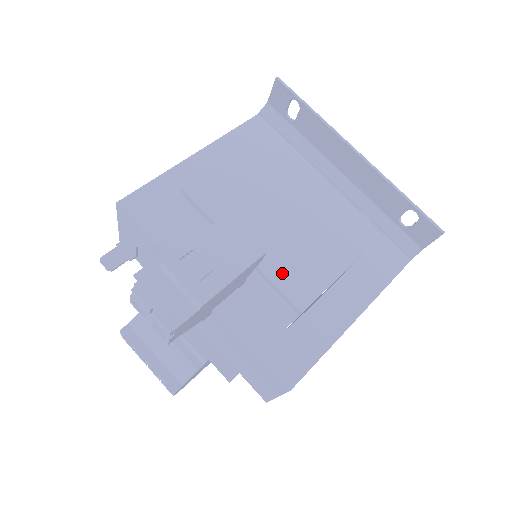
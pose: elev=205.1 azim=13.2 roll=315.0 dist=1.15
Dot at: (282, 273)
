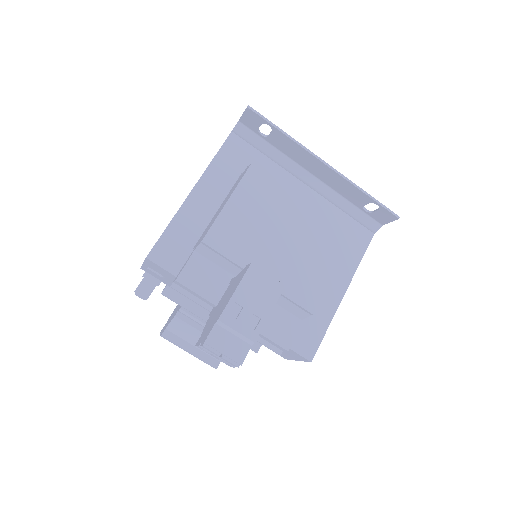
Dot at: (293, 288)
